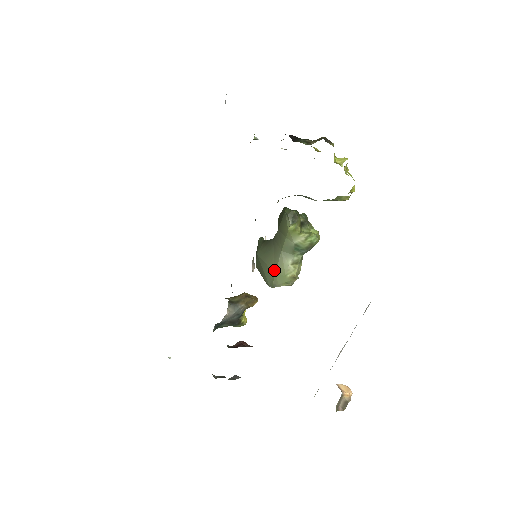
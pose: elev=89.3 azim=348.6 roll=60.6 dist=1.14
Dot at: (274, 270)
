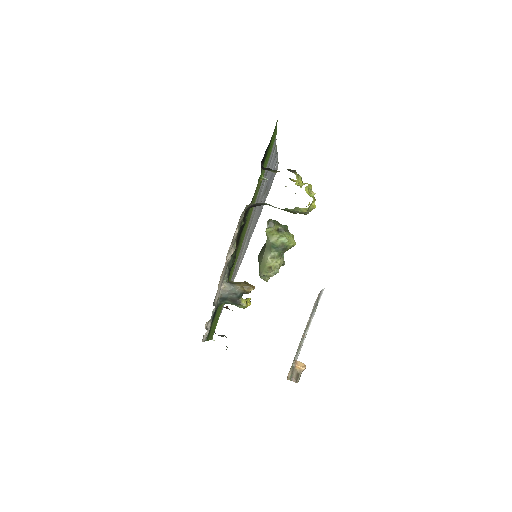
Dot at: (261, 263)
